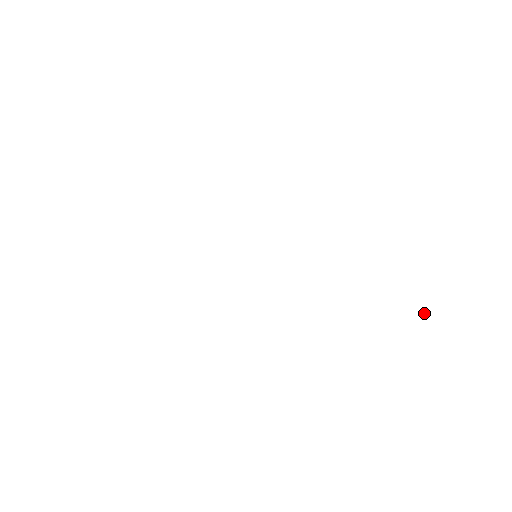
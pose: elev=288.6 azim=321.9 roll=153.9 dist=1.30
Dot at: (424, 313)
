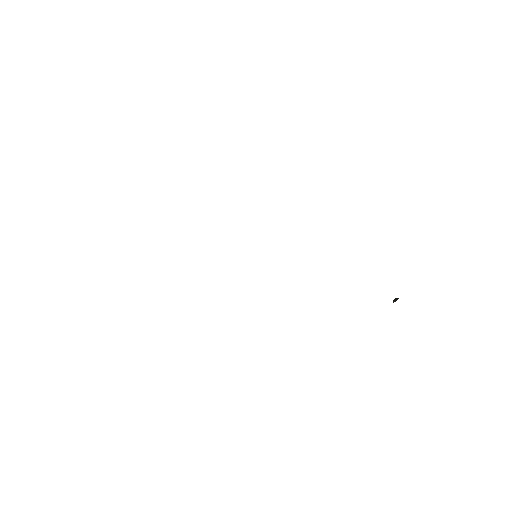
Dot at: (396, 298)
